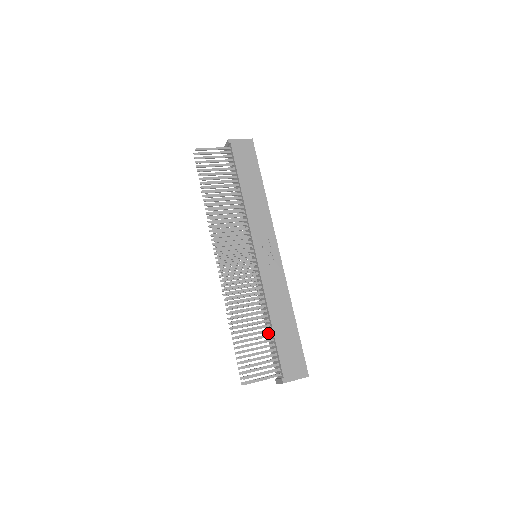
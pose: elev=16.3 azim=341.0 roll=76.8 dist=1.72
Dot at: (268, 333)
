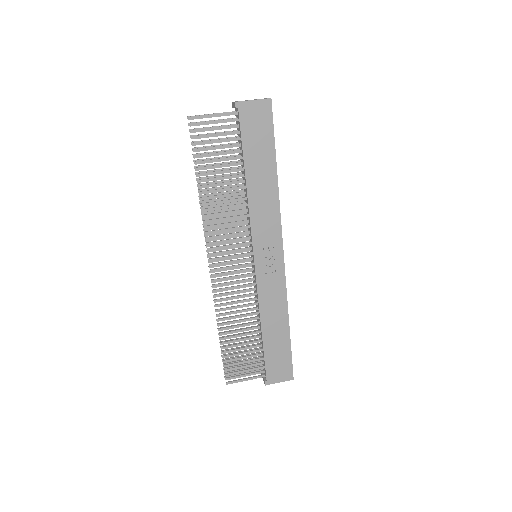
Dot at: (259, 333)
